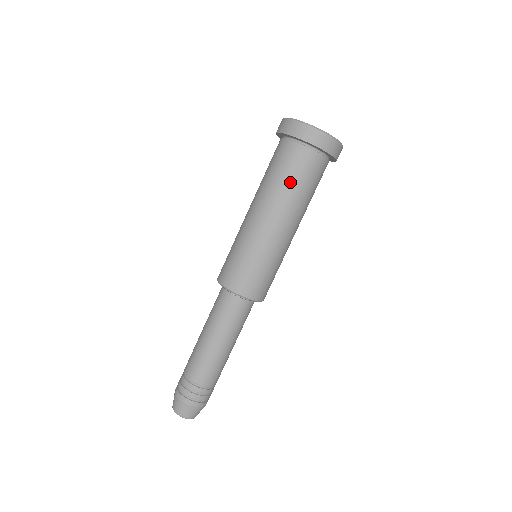
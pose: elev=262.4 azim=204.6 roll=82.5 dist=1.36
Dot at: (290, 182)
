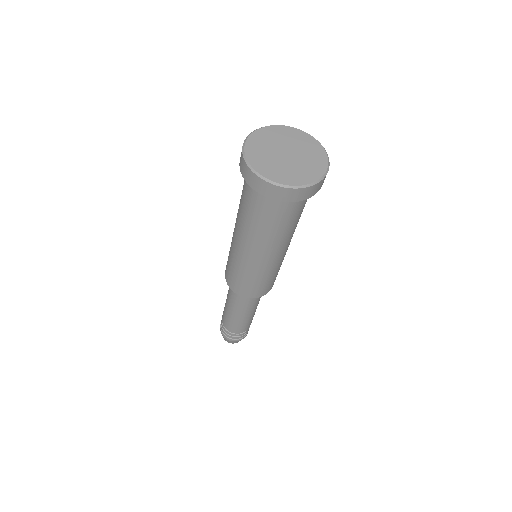
Dot at: (272, 227)
